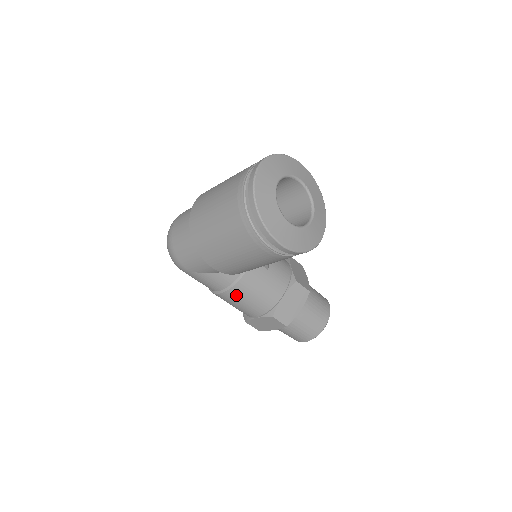
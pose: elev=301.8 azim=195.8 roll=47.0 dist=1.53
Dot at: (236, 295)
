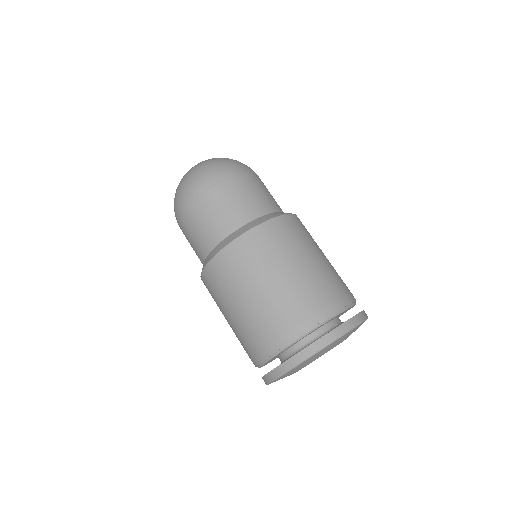
Dot at: occluded
